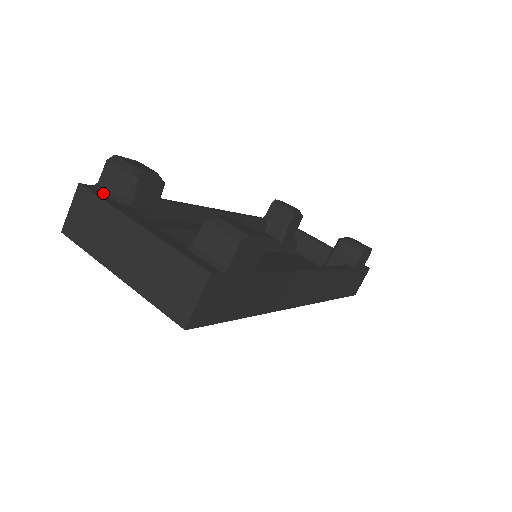
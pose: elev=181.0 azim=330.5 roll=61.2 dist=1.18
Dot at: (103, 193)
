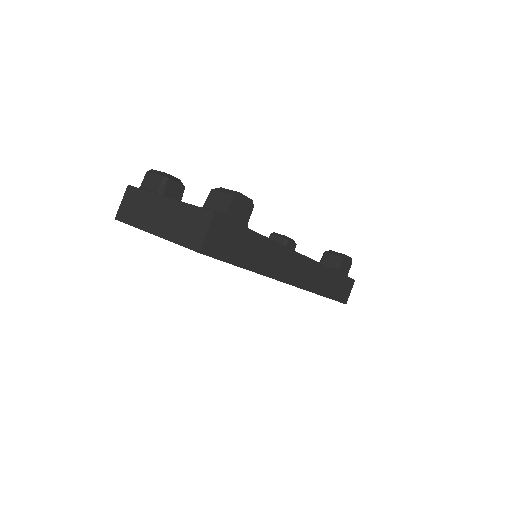
Dot at: occluded
